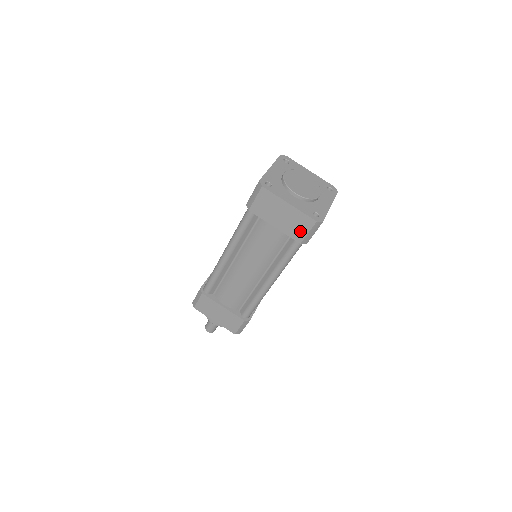
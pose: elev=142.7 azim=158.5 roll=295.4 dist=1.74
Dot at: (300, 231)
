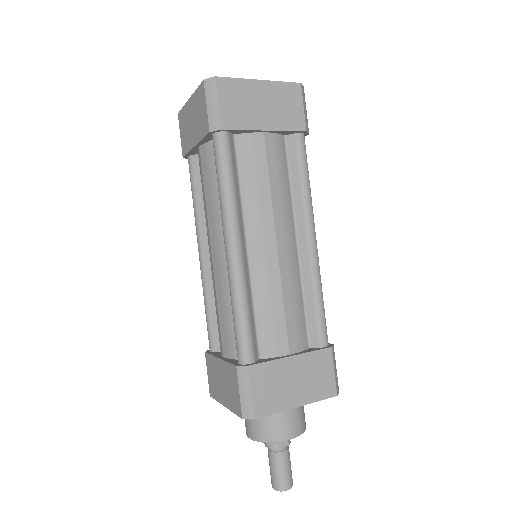
Dot at: (203, 116)
